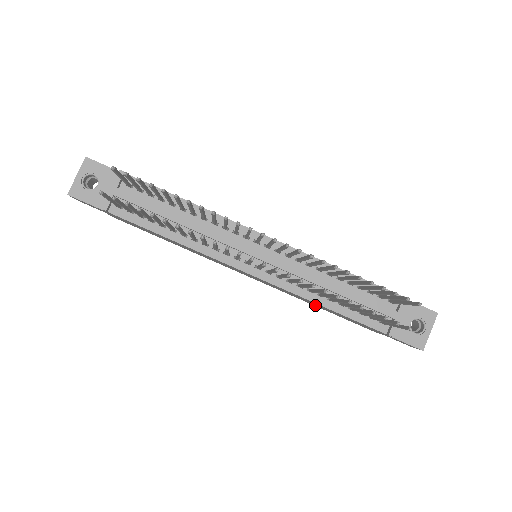
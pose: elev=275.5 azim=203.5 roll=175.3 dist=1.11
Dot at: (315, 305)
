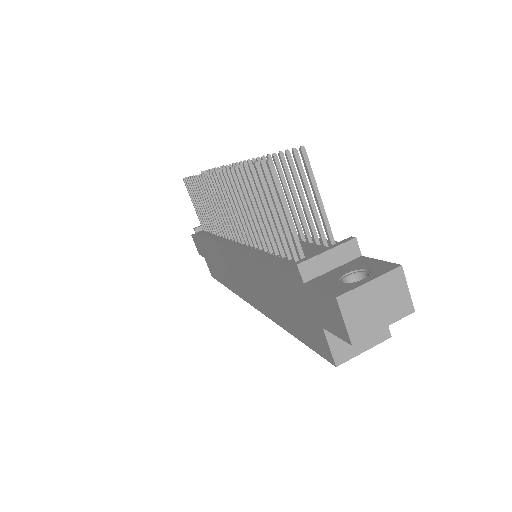
Dot at: (280, 314)
